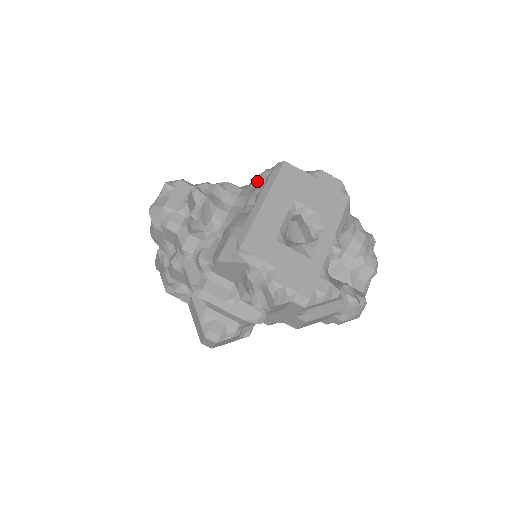
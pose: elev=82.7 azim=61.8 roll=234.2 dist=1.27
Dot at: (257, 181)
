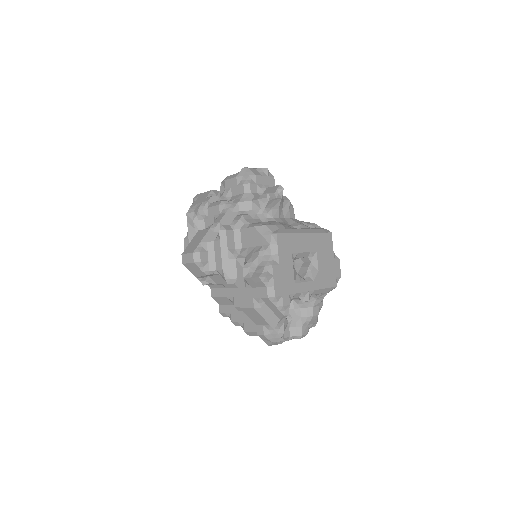
Dot at: (308, 224)
